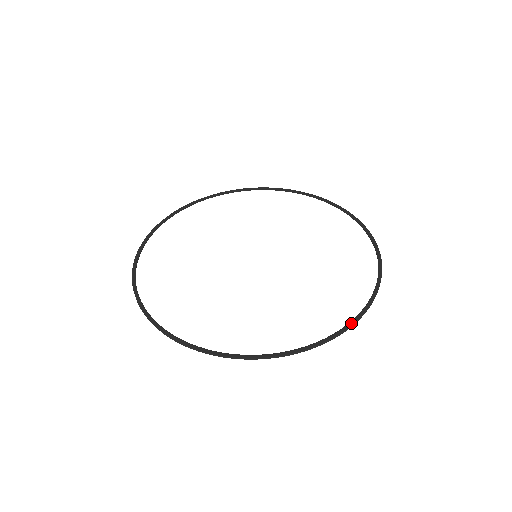
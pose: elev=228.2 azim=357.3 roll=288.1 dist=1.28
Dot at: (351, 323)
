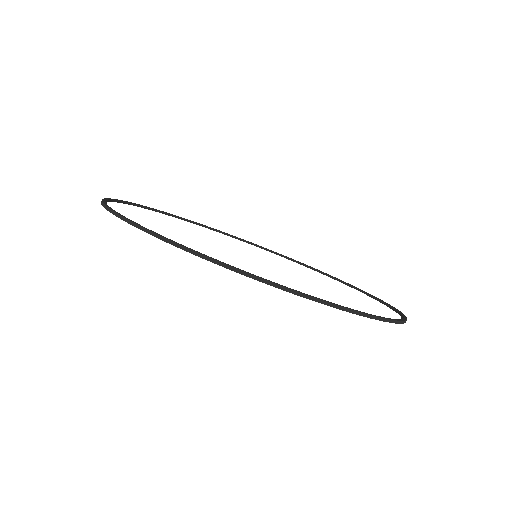
Dot at: (331, 302)
